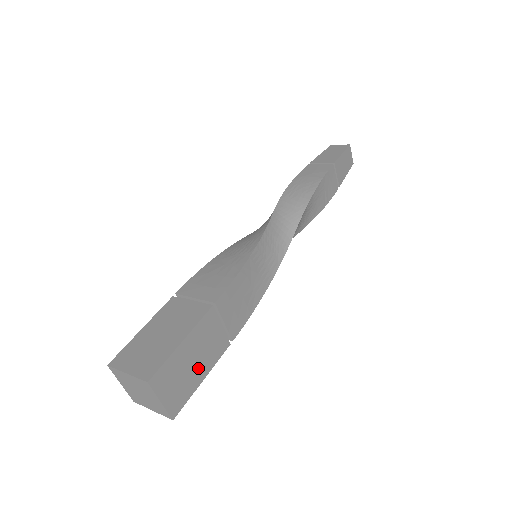
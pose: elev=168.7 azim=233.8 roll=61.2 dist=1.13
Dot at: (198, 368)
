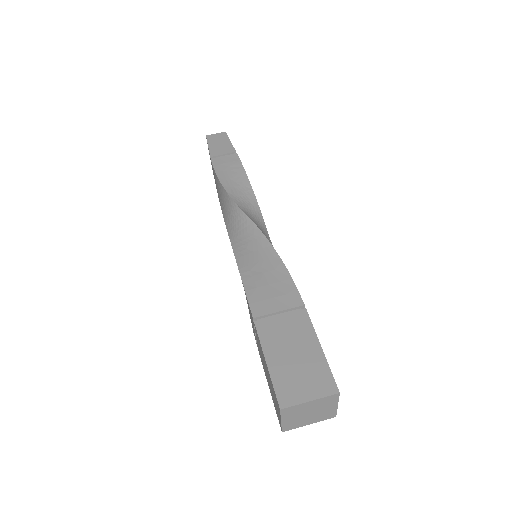
Dot at: occluded
